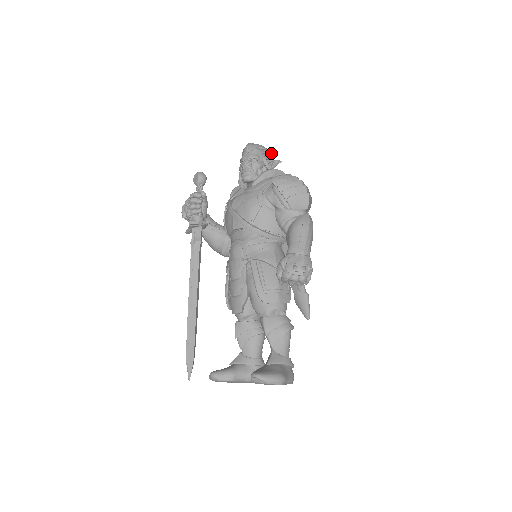
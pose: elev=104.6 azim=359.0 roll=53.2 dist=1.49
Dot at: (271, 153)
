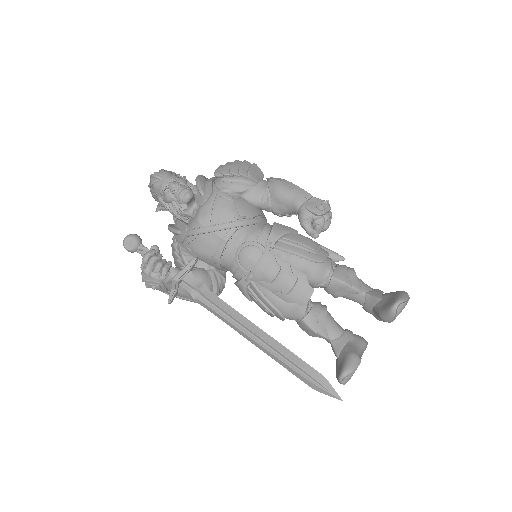
Dot at: occluded
